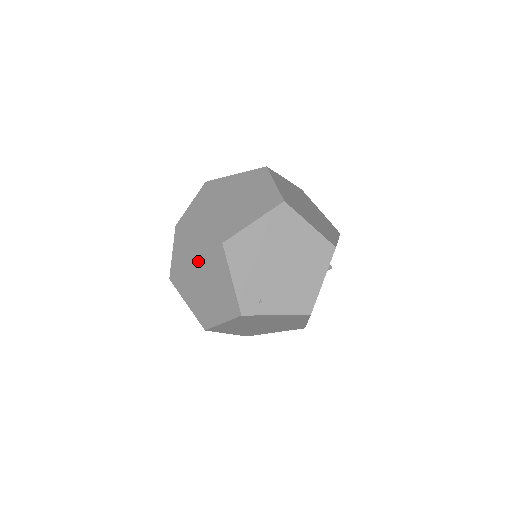
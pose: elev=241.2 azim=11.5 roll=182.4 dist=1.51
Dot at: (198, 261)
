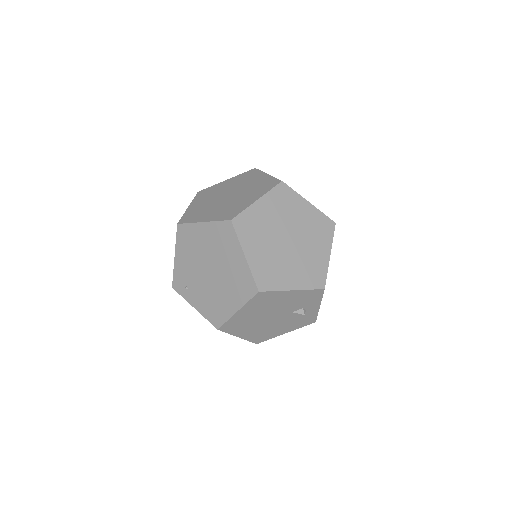
Dot at: occluded
